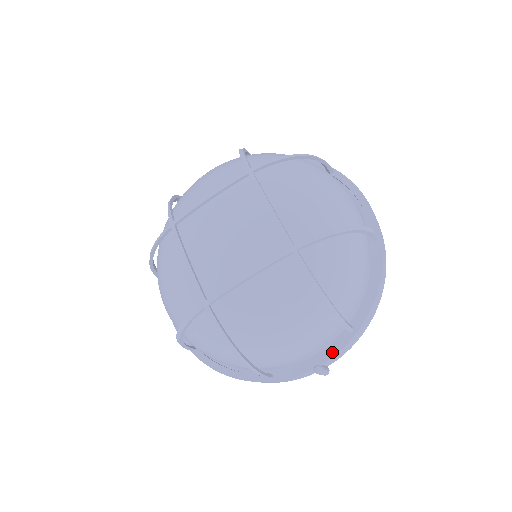
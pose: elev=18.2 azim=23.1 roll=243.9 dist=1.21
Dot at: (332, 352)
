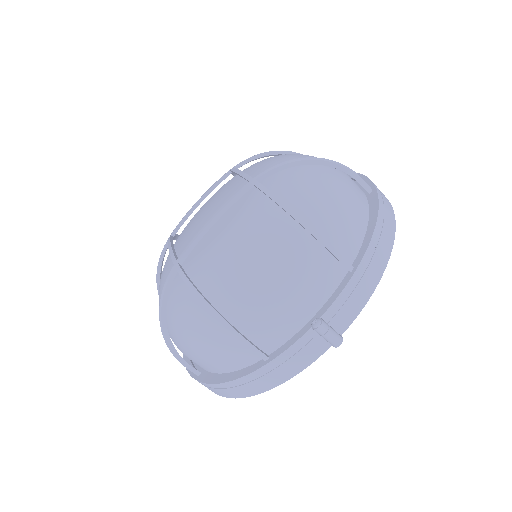
Dot at: (331, 300)
